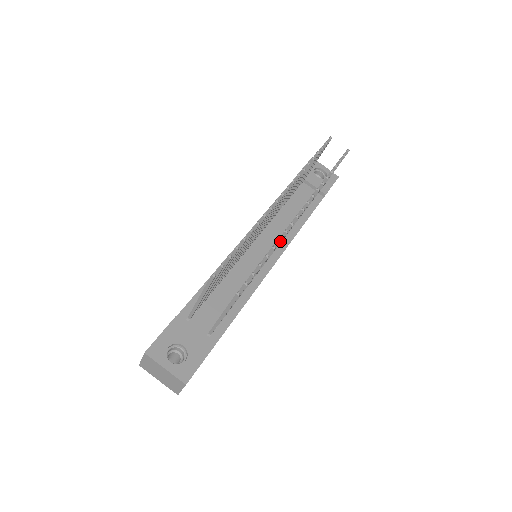
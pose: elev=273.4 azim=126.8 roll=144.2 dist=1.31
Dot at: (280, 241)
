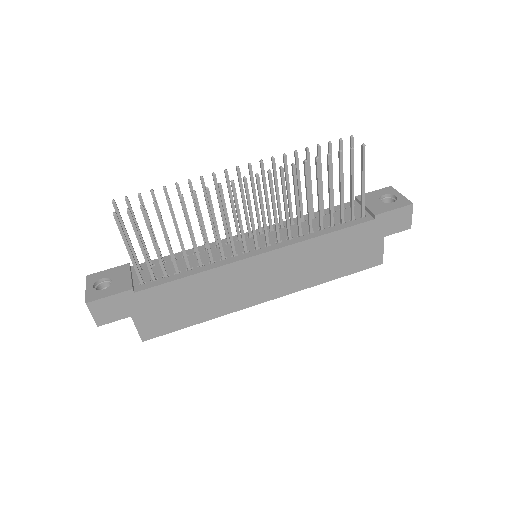
Dot at: (193, 193)
